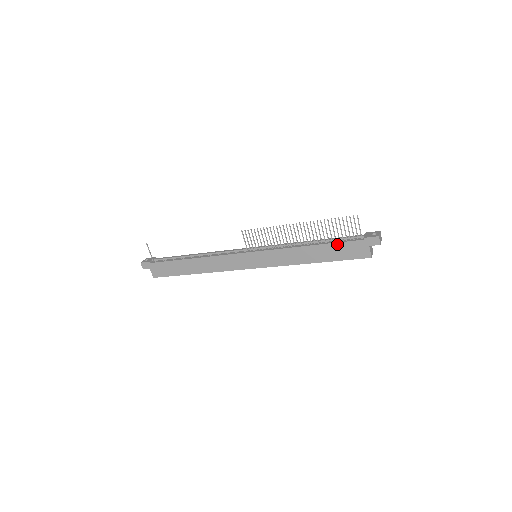
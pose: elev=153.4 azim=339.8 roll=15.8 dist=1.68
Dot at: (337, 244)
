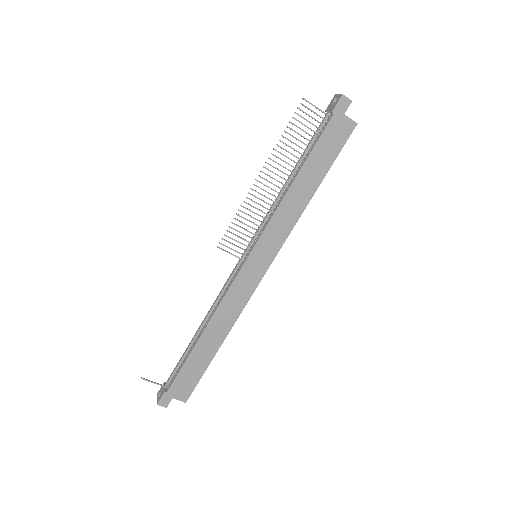
Dot at: (315, 148)
